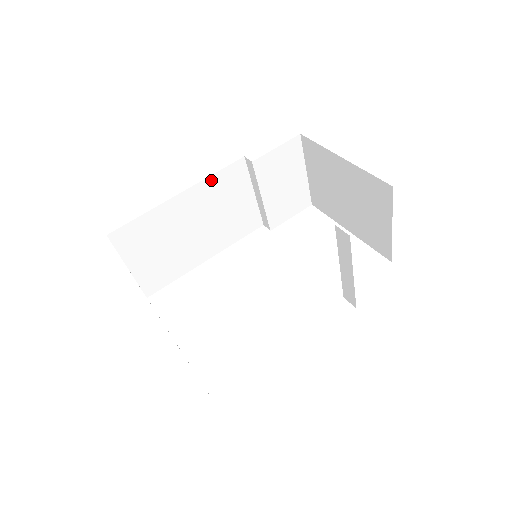
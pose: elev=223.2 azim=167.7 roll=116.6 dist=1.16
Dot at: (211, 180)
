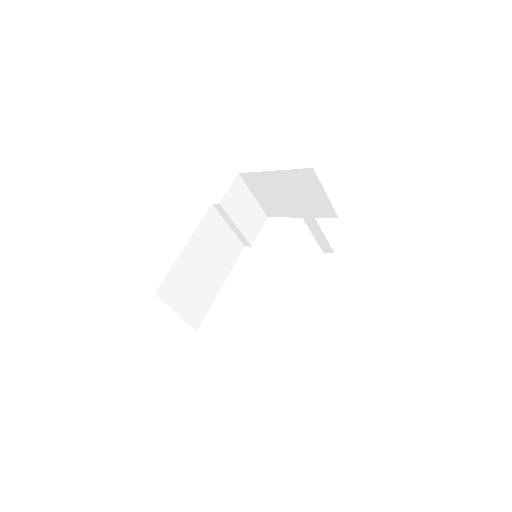
Dot at: (200, 228)
